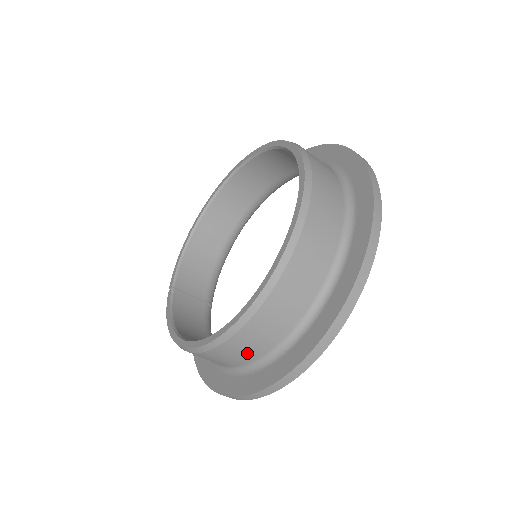
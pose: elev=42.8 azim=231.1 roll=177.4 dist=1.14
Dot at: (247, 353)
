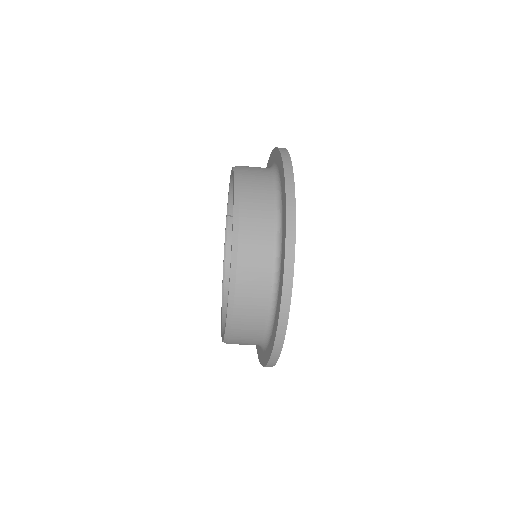
Dot at: occluded
